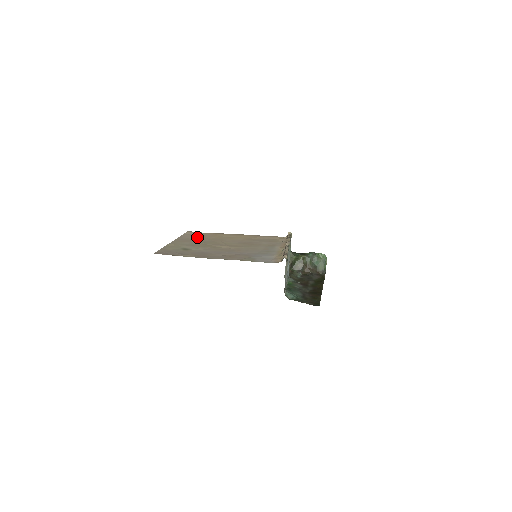
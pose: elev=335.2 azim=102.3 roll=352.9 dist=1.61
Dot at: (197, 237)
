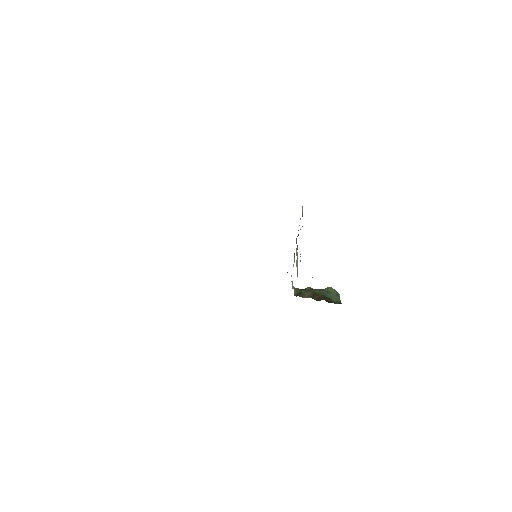
Dot at: occluded
